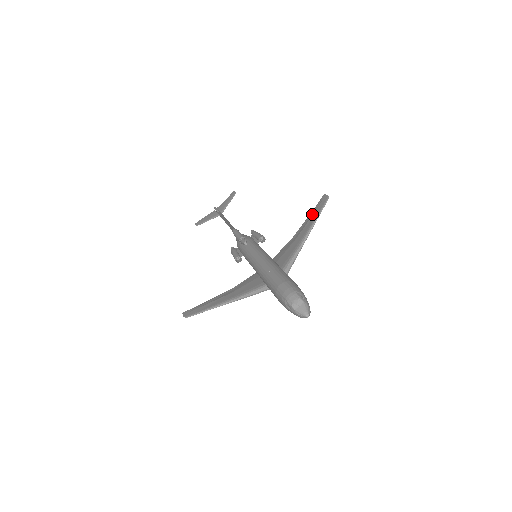
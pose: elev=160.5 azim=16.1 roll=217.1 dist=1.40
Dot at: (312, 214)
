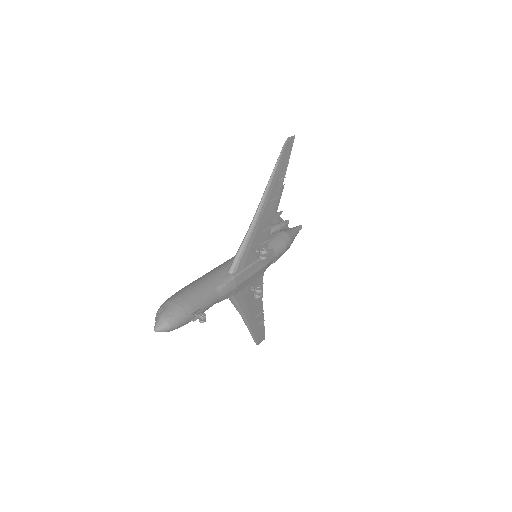
Dot at: (279, 173)
